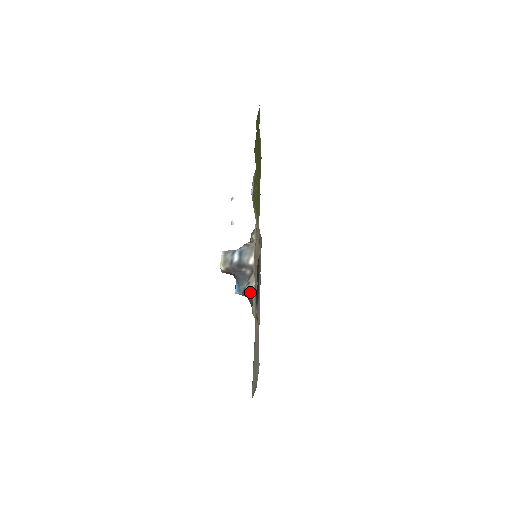
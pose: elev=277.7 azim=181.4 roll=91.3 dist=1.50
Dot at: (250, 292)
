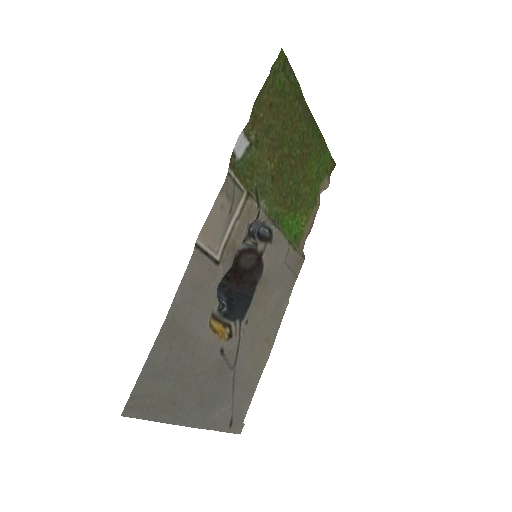
Dot at: (216, 289)
